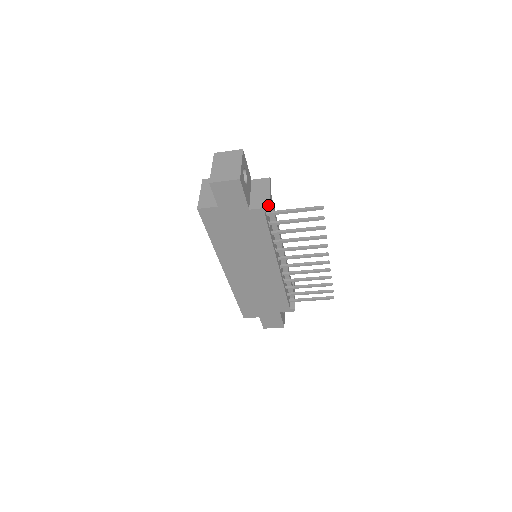
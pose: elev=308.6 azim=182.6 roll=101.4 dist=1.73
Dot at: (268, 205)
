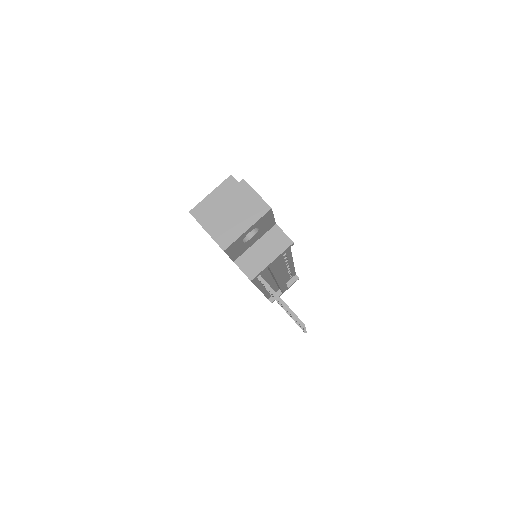
Dot at: (253, 277)
